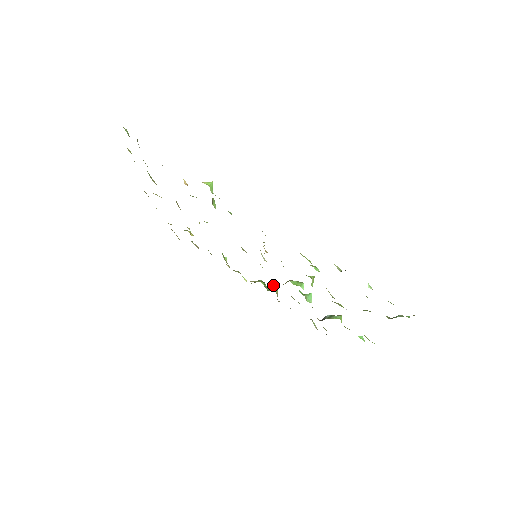
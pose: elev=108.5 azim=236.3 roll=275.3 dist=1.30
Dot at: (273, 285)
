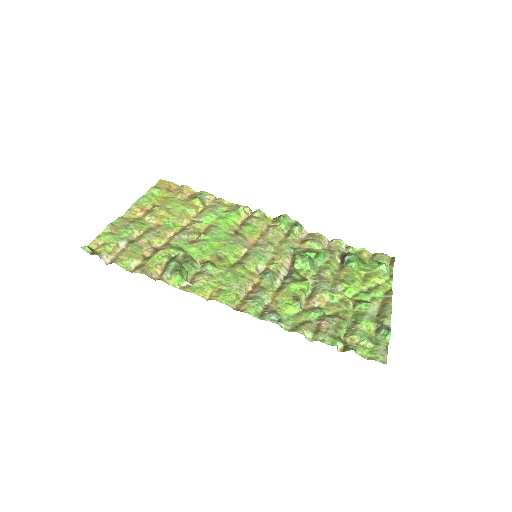
Dot at: (289, 238)
